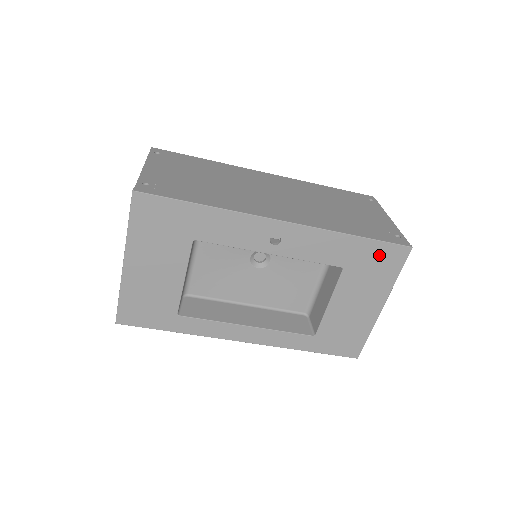
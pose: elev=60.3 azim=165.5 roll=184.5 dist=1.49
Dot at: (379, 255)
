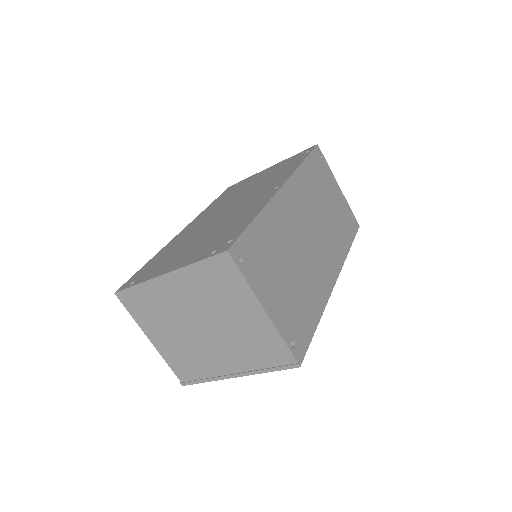
Dot at: occluded
